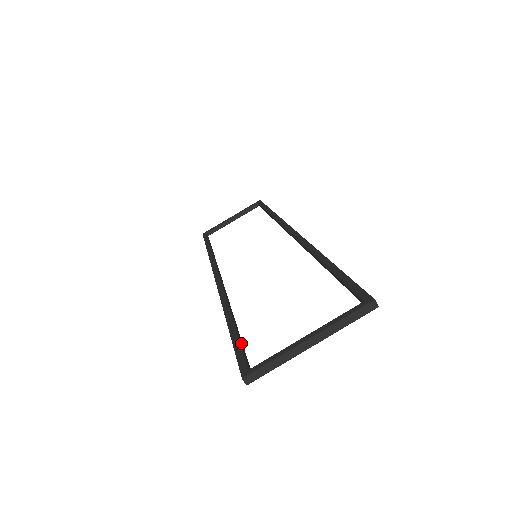
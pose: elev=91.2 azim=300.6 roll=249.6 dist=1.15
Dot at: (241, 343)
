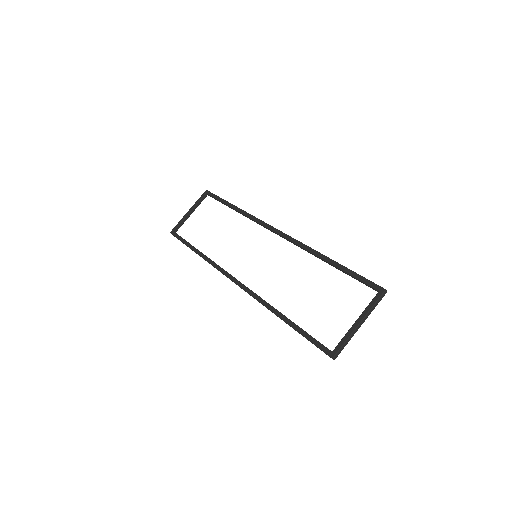
Dot at: occluded
